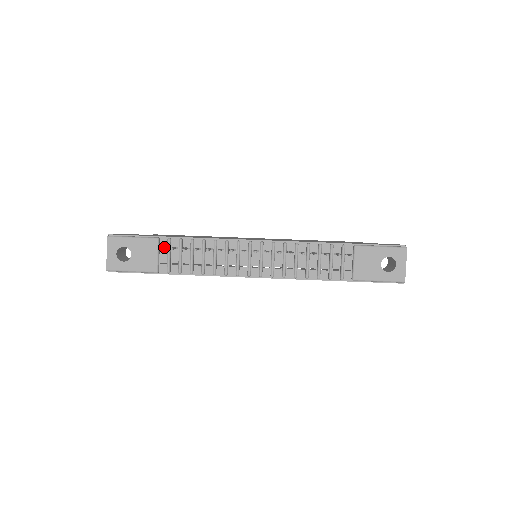
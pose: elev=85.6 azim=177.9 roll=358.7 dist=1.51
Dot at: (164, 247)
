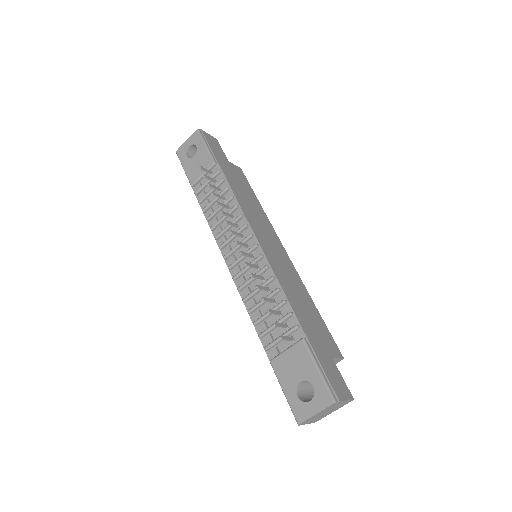
Dot at: (211, 173)
